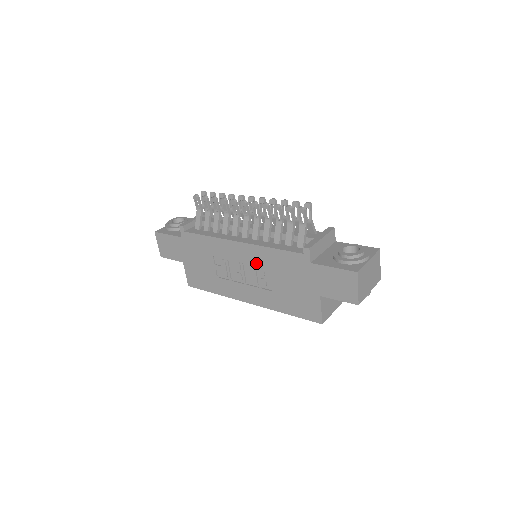
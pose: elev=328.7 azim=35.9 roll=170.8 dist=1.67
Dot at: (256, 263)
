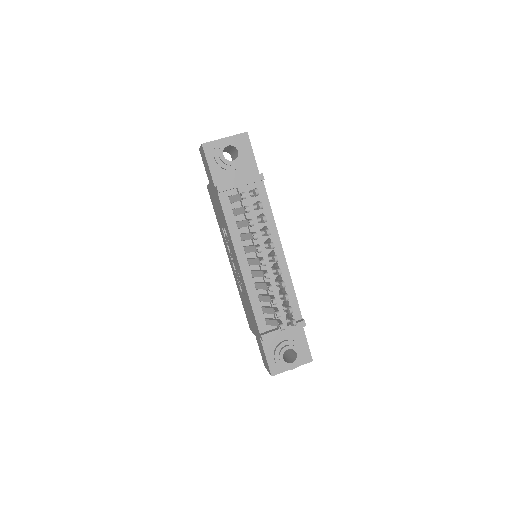
Dot at: (241, 280)
